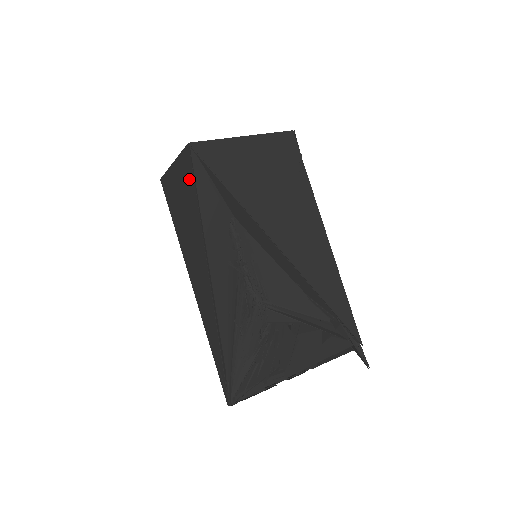
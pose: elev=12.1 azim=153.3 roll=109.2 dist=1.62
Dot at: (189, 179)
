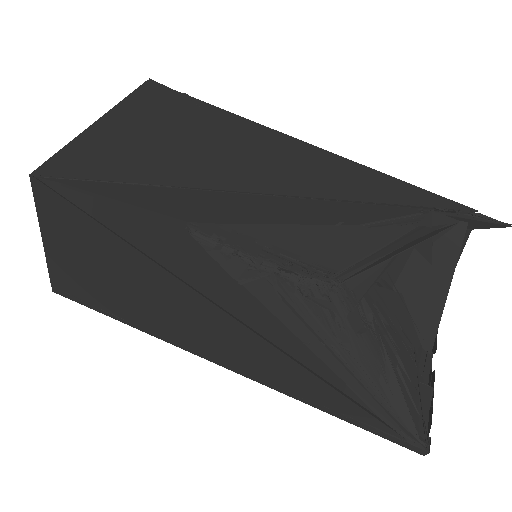
Dot at: (81, 227)
